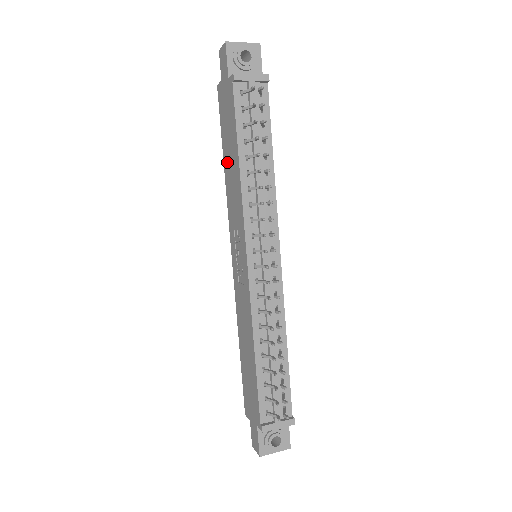
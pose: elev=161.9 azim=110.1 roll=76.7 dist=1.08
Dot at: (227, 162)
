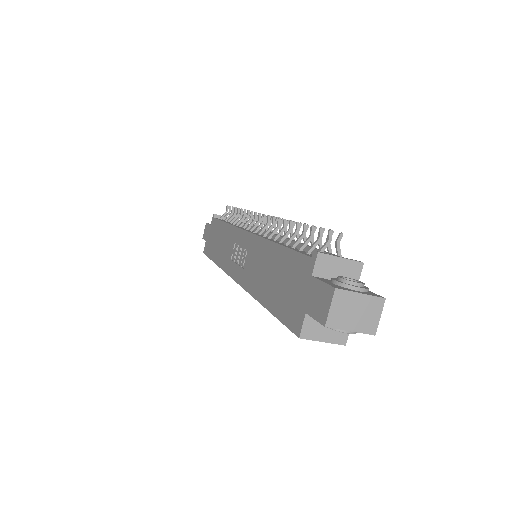
Dot at: (217, 252)
